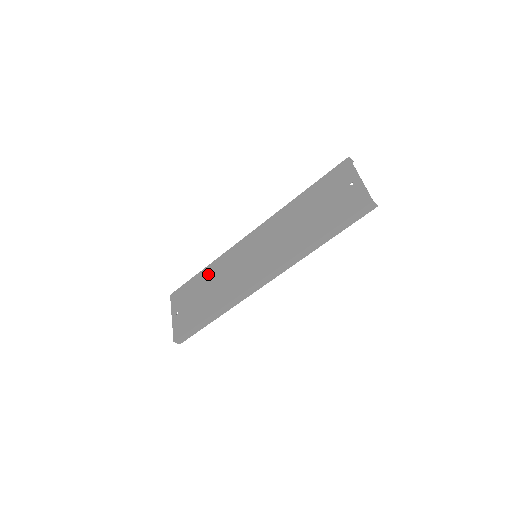
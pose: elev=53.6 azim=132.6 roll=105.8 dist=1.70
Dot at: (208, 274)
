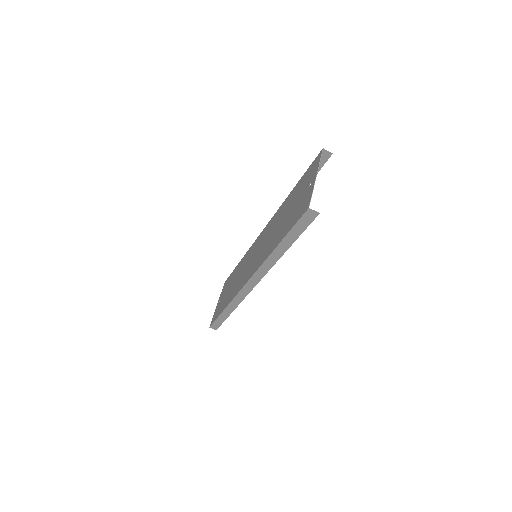
Dot at: (238, 268)
